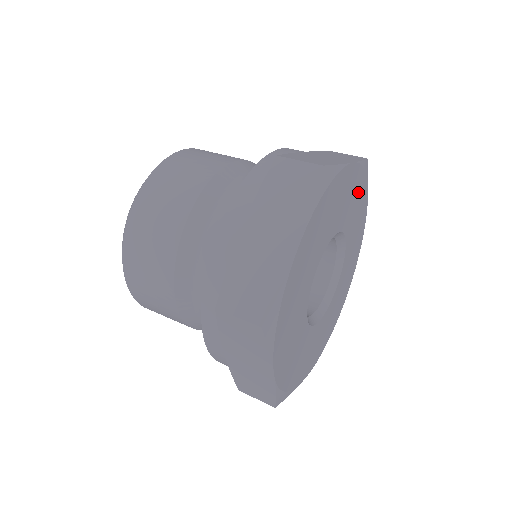
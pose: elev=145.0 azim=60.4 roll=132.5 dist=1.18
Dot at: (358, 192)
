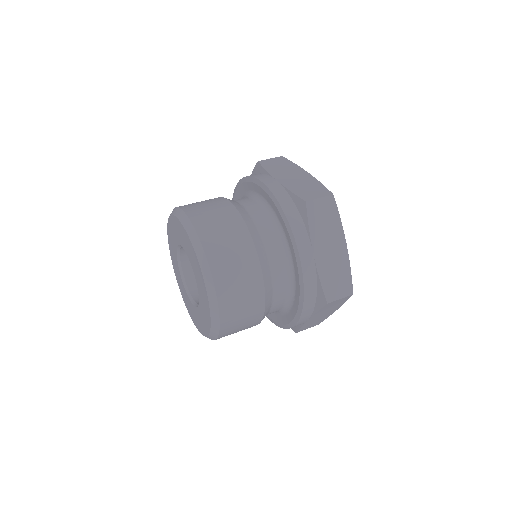
Dot at: occluded
